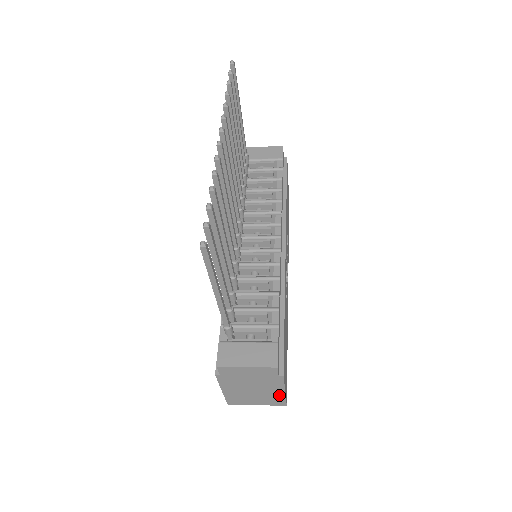
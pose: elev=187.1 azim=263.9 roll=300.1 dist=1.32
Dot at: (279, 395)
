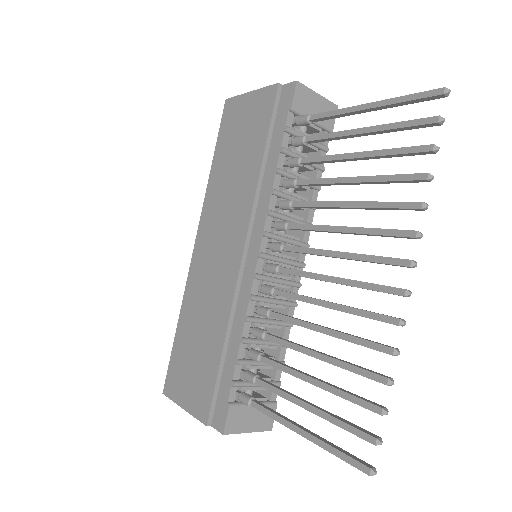
Dot at: occluded
